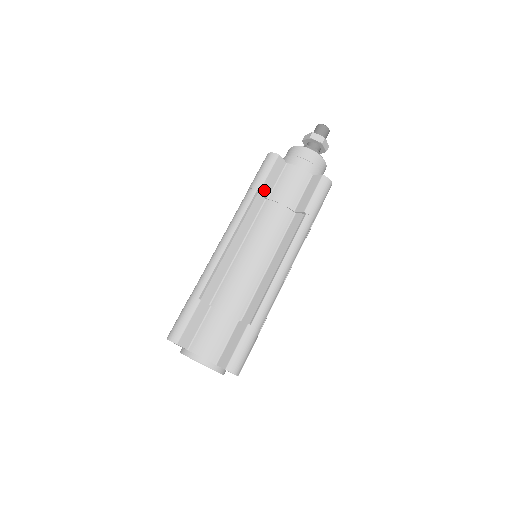
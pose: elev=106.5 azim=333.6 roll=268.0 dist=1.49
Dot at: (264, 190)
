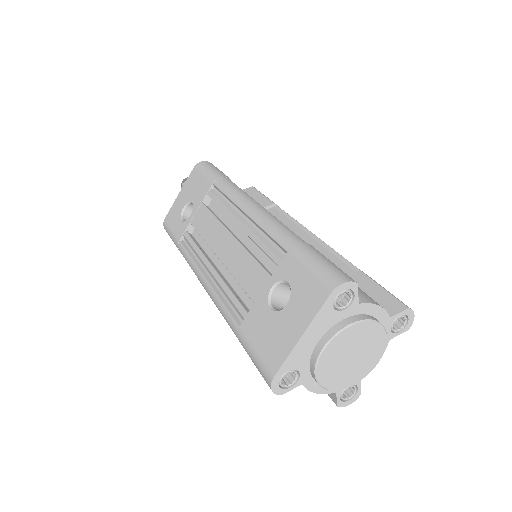
Dot at: occluded
